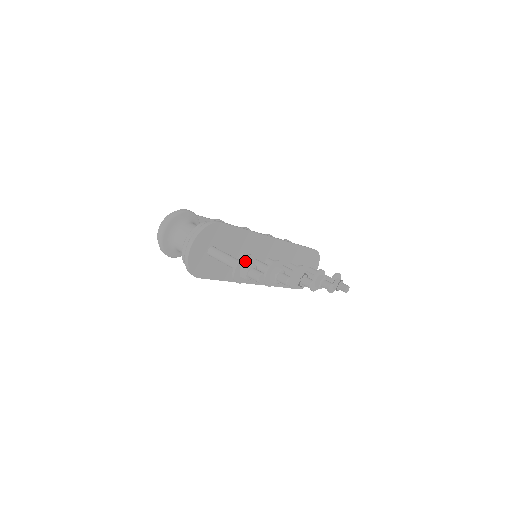
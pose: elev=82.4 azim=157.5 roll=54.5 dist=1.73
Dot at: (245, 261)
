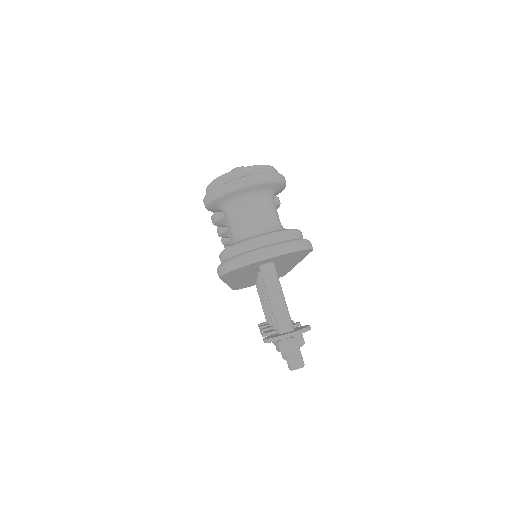
Dot at: occluded
